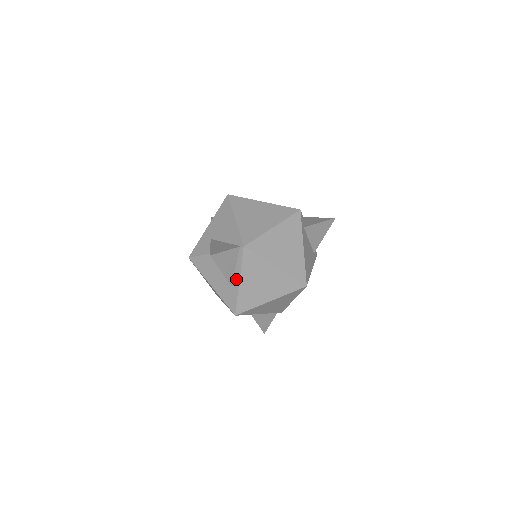
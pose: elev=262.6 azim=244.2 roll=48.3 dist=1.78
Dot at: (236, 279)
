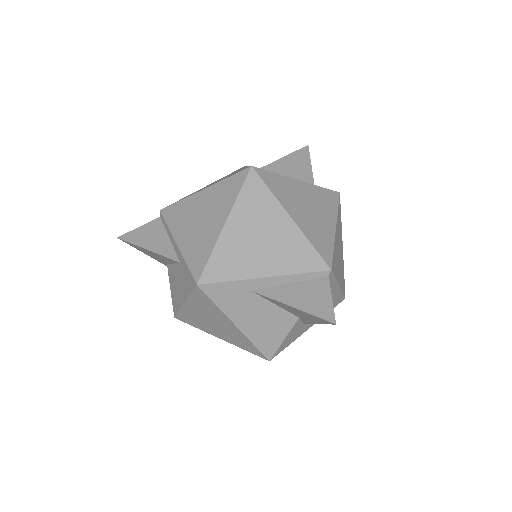
Dot at: (175, 247)
